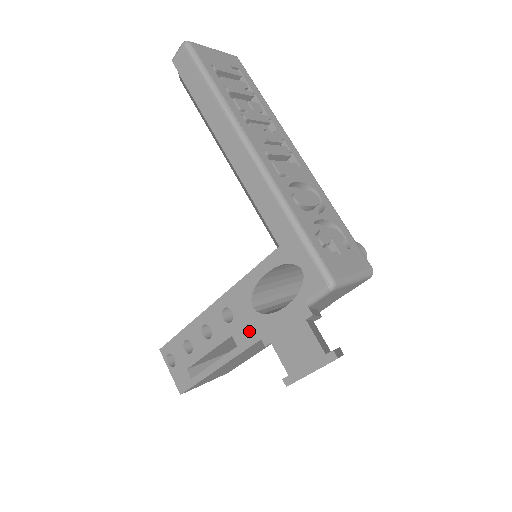
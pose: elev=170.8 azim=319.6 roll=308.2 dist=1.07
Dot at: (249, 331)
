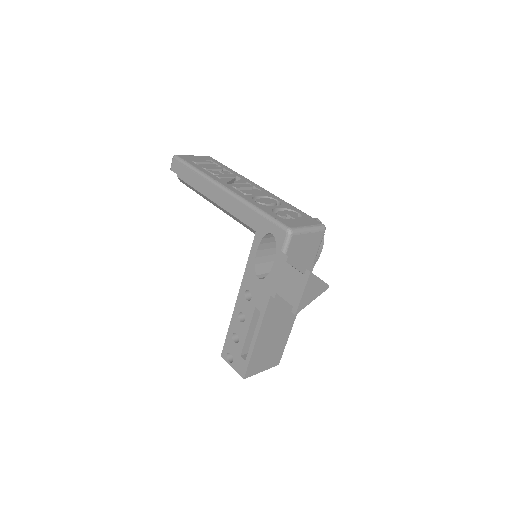
Dot at: (262, 296)
